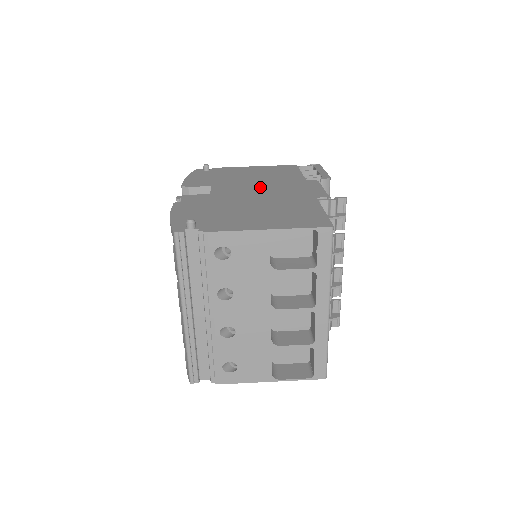
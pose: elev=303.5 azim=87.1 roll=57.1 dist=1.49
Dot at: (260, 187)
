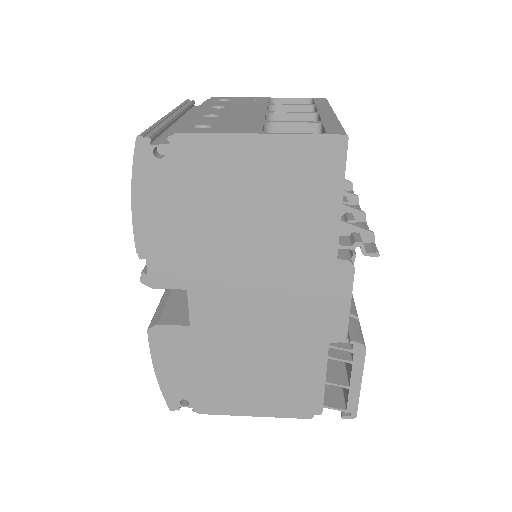
Dot at: occluded
